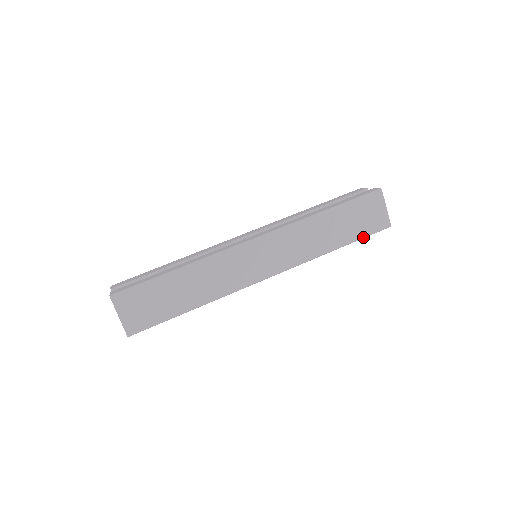
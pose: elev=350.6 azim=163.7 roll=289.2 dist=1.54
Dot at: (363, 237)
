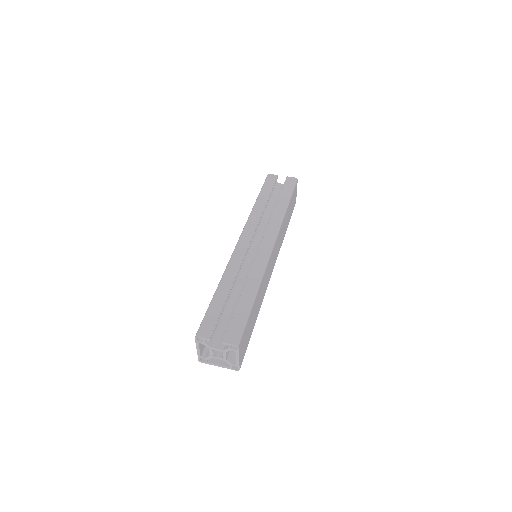
Dot at: occluded
